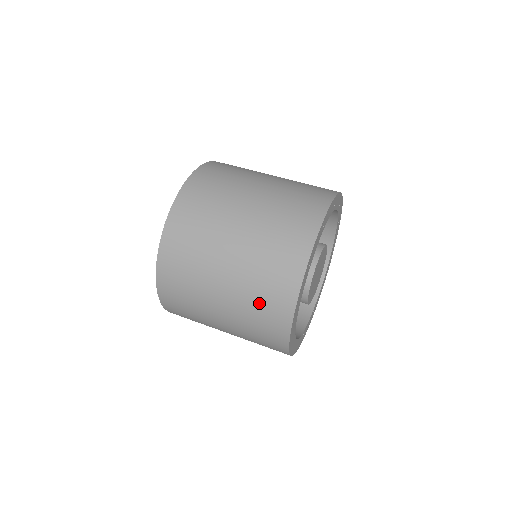
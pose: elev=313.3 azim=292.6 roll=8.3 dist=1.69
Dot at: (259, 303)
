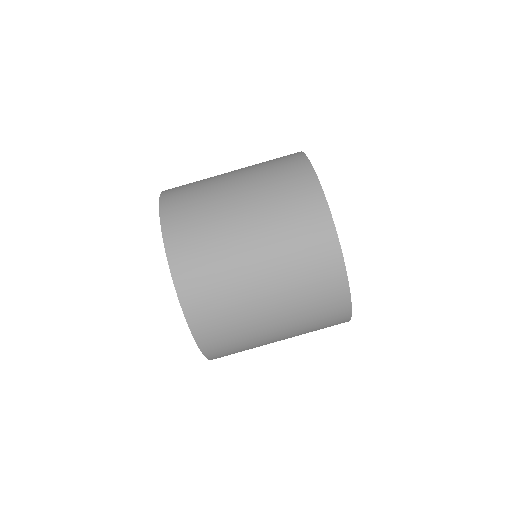
Dot at: occluded
